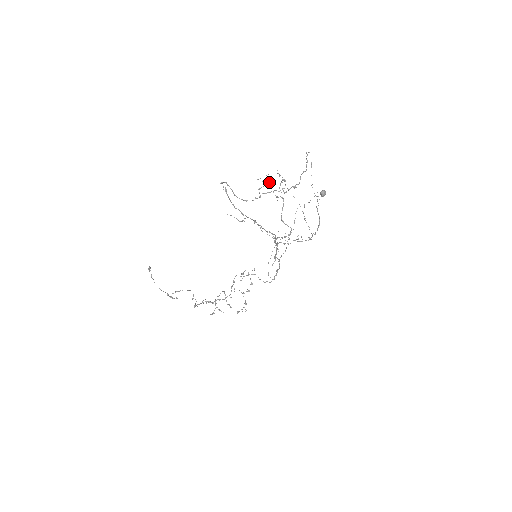
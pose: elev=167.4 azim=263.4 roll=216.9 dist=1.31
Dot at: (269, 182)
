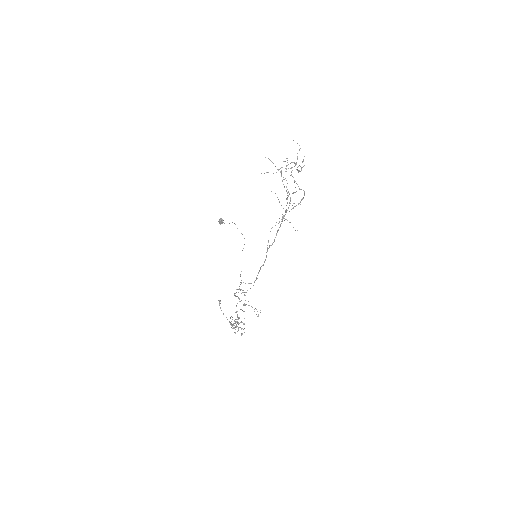
Dot at: occluded
